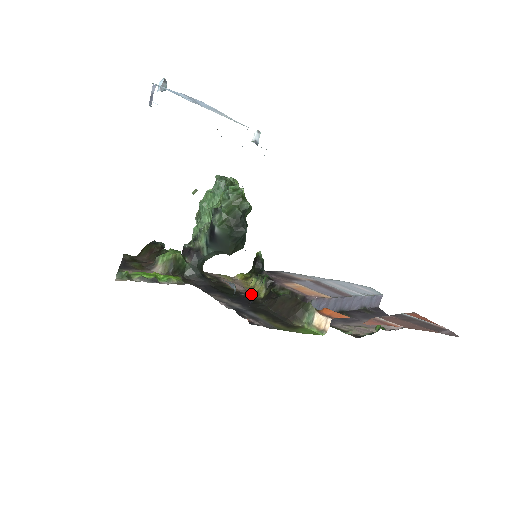
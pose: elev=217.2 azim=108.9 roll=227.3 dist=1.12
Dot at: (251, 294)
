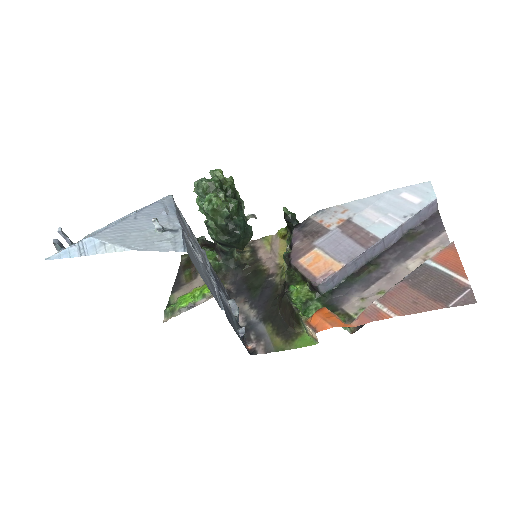
Dot at: (239, 333)
